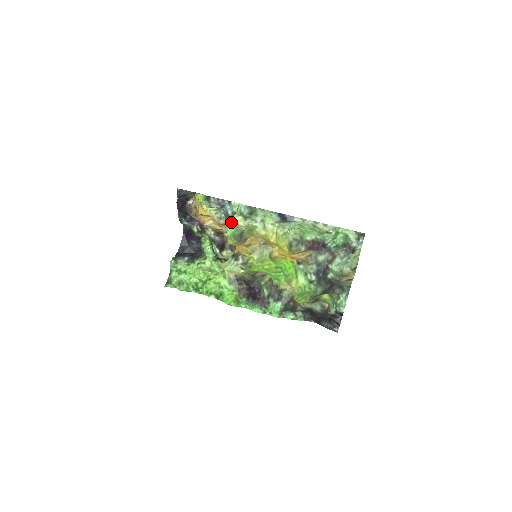
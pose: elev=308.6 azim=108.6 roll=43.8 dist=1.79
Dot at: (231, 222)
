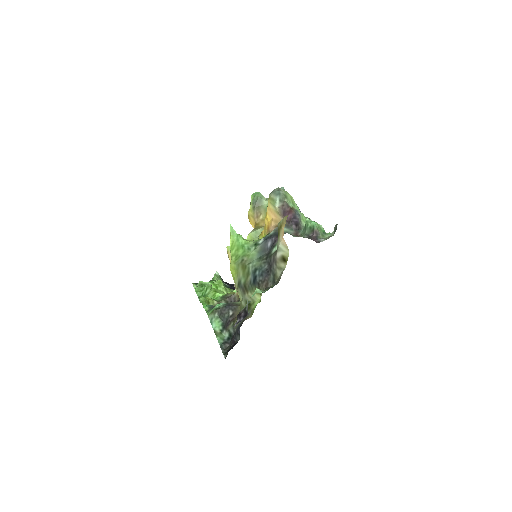
Dot at: occluded
